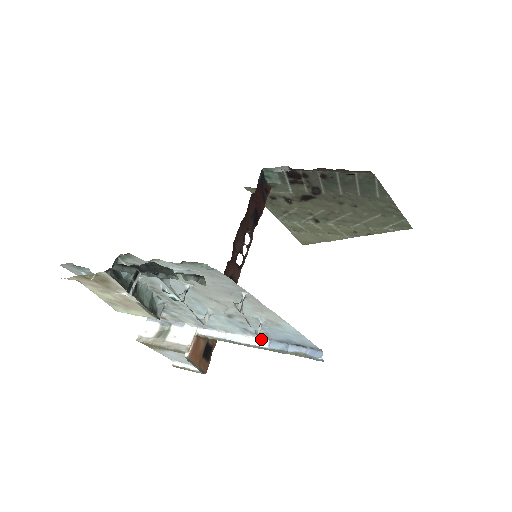
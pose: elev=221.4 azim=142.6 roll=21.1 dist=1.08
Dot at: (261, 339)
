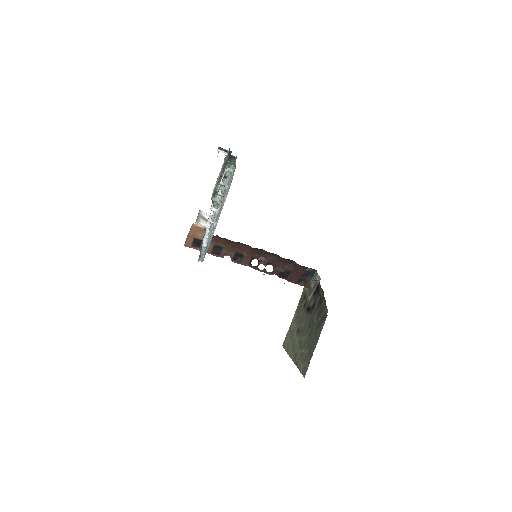
Dot at: occluded
